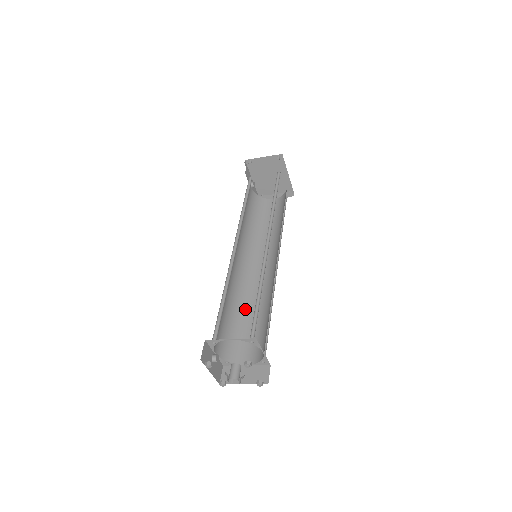
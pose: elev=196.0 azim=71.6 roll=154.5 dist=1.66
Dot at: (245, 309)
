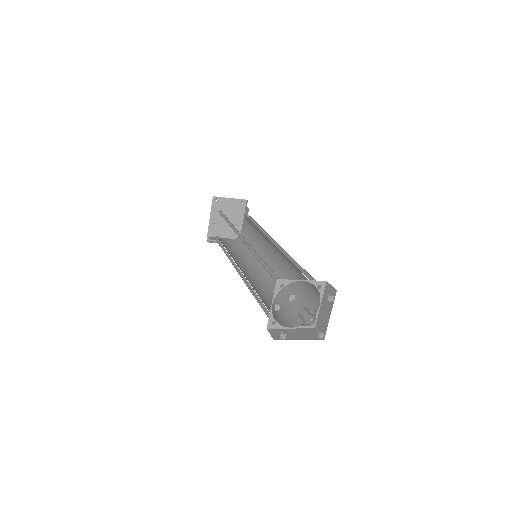
Dot at: (259, 294)
